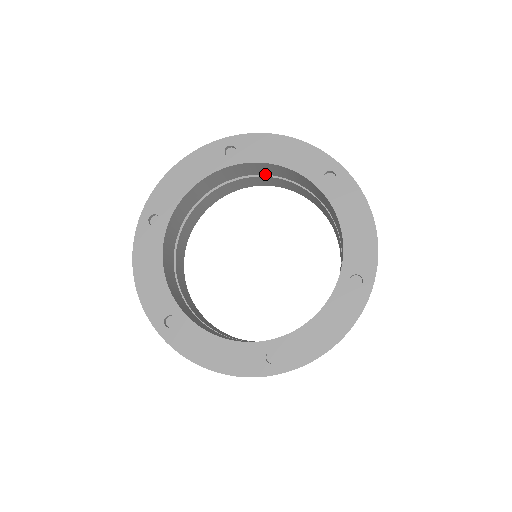
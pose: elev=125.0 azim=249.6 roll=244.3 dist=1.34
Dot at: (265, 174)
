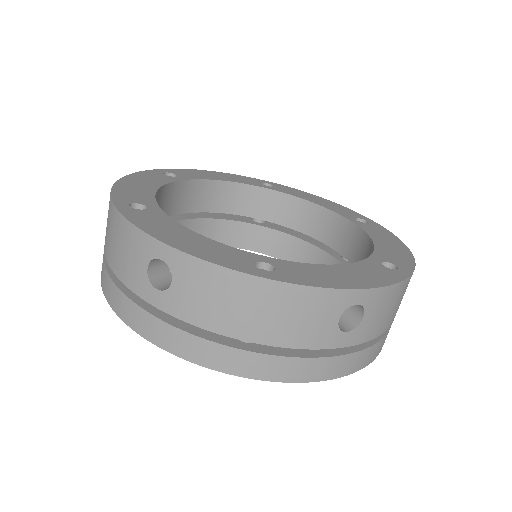
Dot at: (287, 226)
